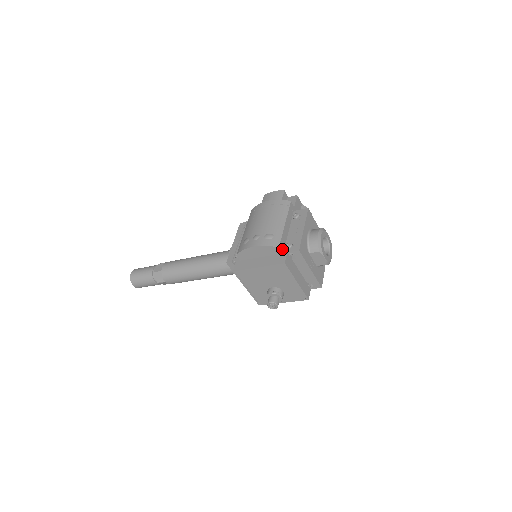
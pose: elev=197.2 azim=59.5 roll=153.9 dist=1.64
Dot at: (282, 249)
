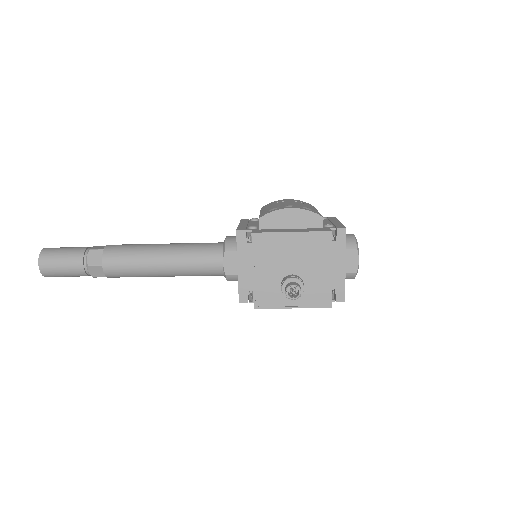
Dot at: (322, 224)
